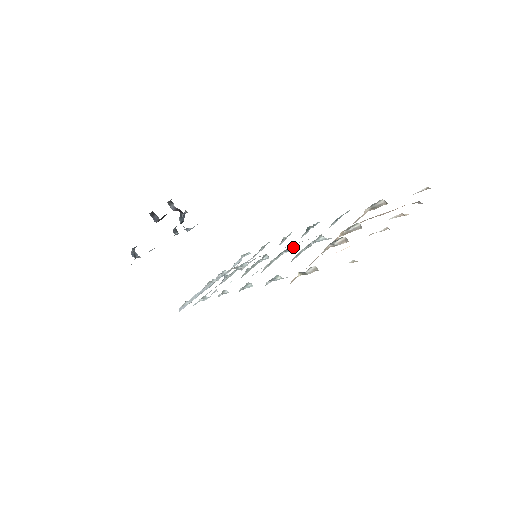
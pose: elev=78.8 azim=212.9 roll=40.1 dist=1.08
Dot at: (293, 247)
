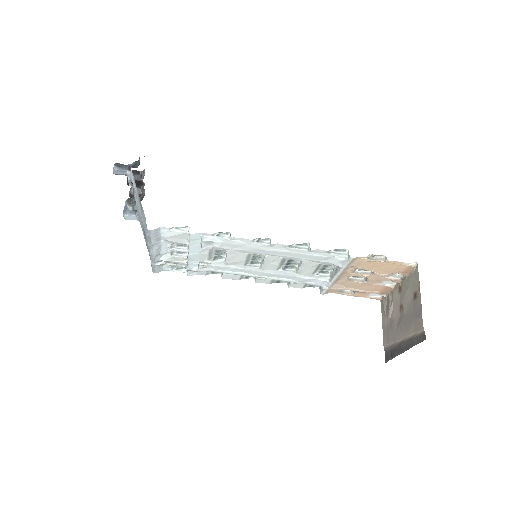
Dot at: (294, 269)
